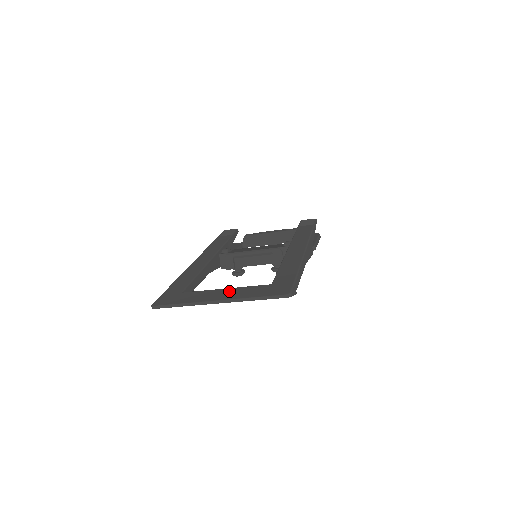
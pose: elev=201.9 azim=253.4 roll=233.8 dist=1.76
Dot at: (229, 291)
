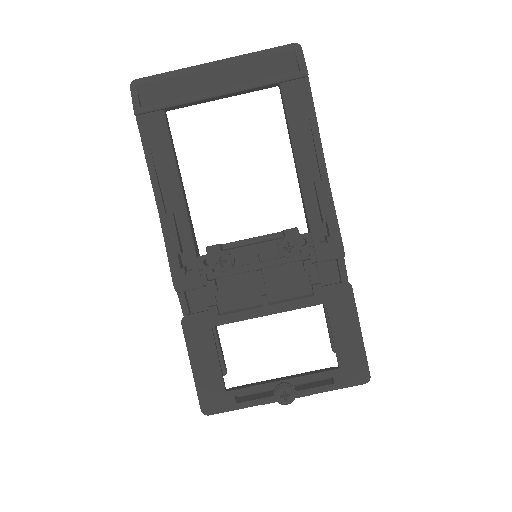
Dot at: (228, 85)
